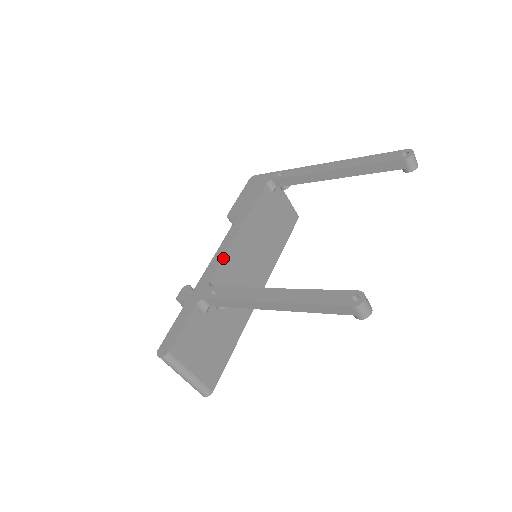
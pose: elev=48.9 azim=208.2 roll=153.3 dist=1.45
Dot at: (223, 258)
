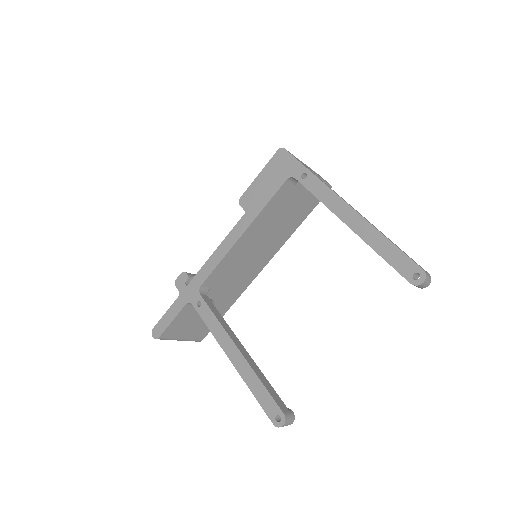
Dot at: (218, 265)
